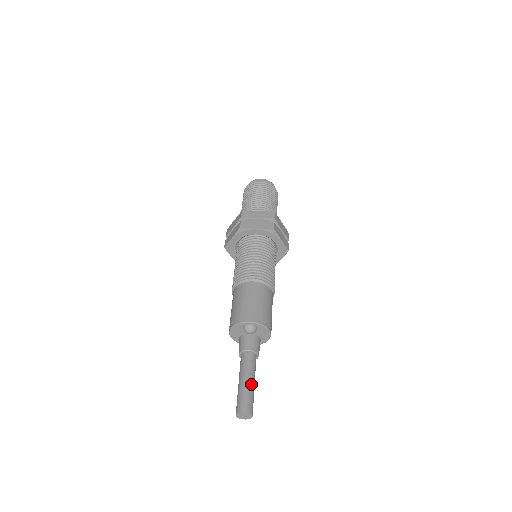
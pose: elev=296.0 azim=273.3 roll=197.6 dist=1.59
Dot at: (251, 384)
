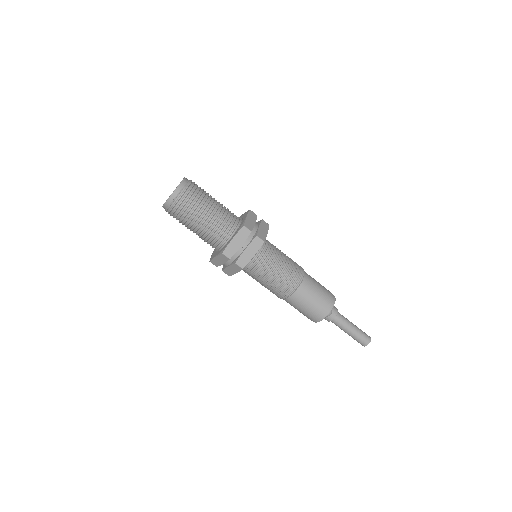
Dot at: (355, 329)
